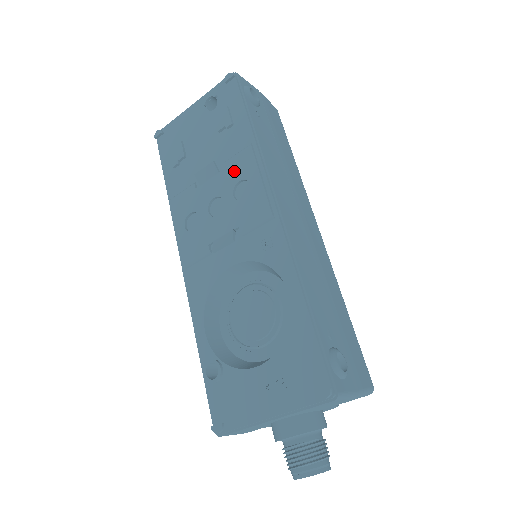
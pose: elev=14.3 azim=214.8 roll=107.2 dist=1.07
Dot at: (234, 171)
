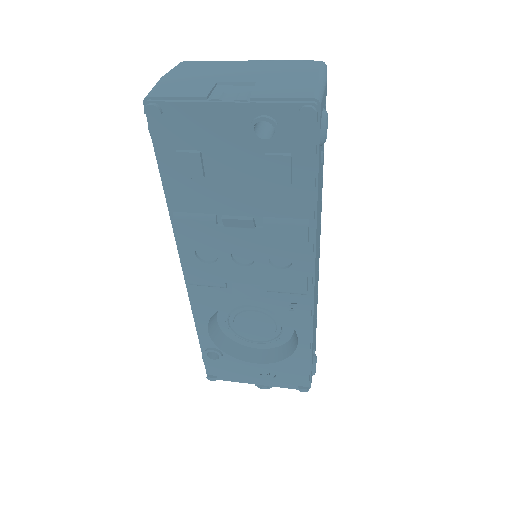
Dot at: (277, 239)
